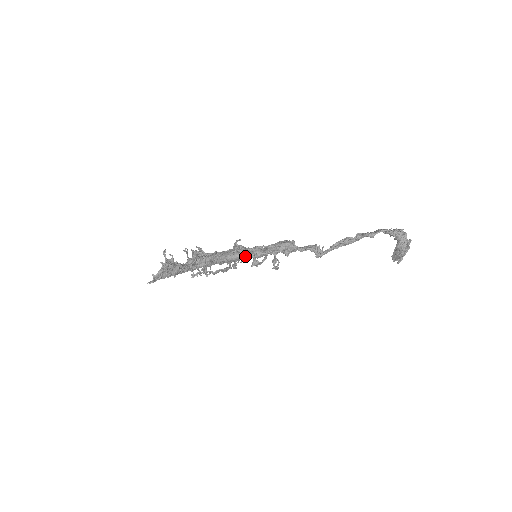
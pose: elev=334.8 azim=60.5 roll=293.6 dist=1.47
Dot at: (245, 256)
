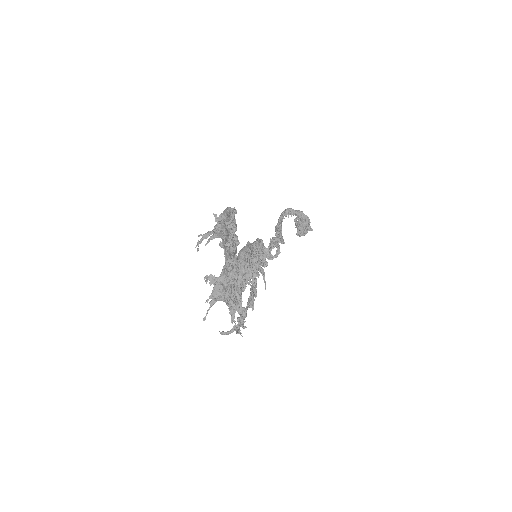
Dot at: (252, 245)
